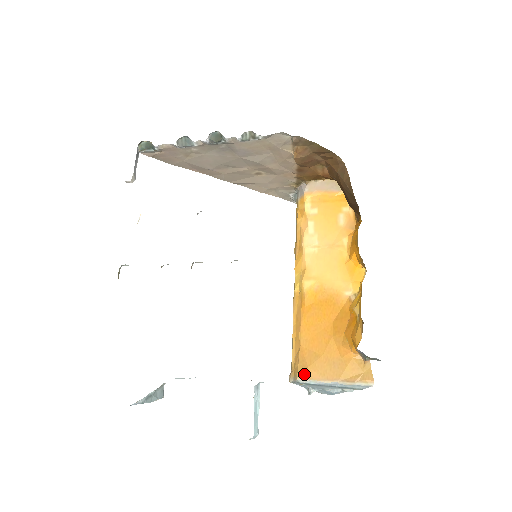
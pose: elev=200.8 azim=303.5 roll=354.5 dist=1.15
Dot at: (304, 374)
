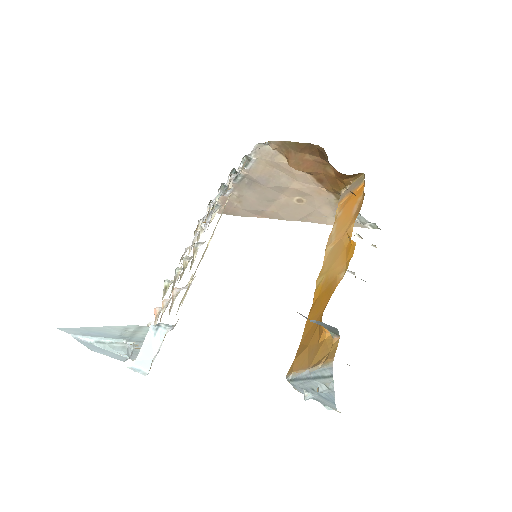
Dot at: (290, 369)
